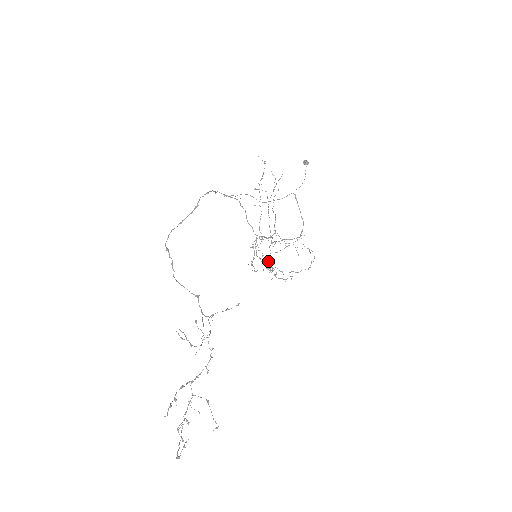
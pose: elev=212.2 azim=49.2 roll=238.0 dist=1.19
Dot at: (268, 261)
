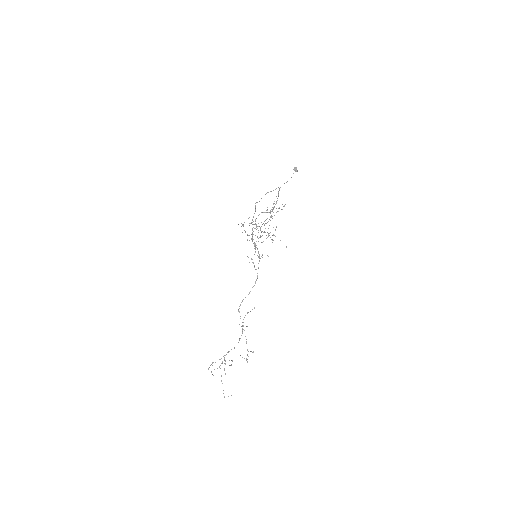
Dot at: occluded
